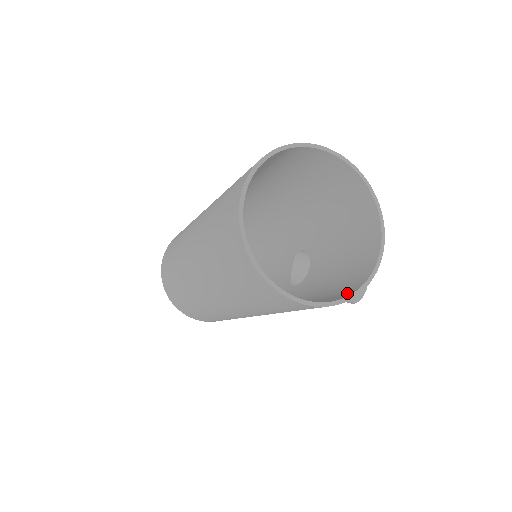
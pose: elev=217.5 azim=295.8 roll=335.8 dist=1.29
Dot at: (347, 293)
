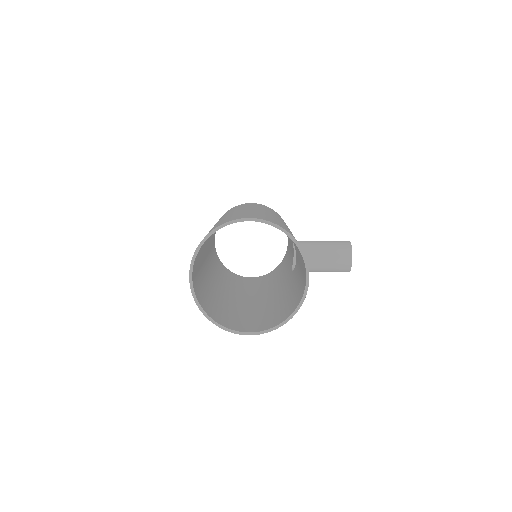
Dot at: (286, 316)
